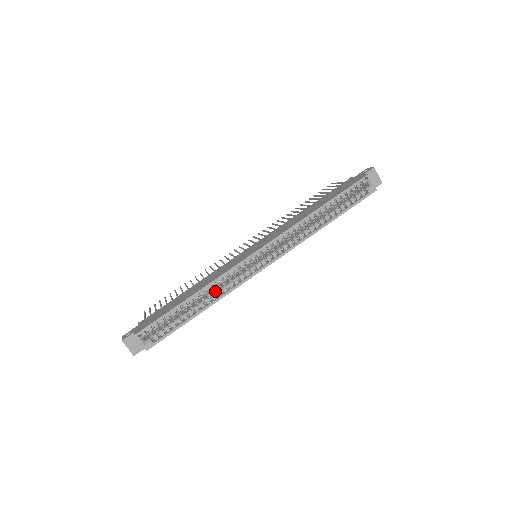
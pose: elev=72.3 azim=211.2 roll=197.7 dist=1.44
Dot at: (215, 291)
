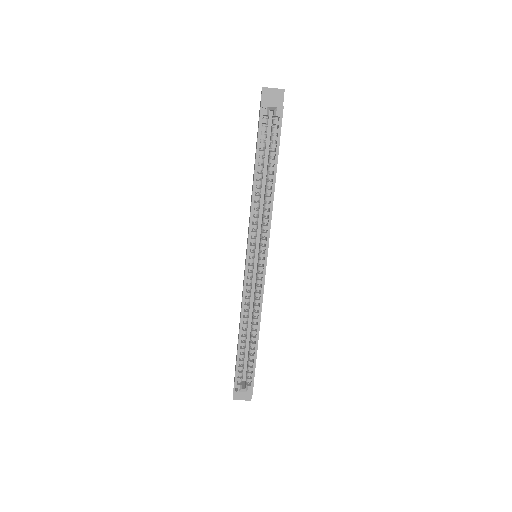
Dot at: occluded
